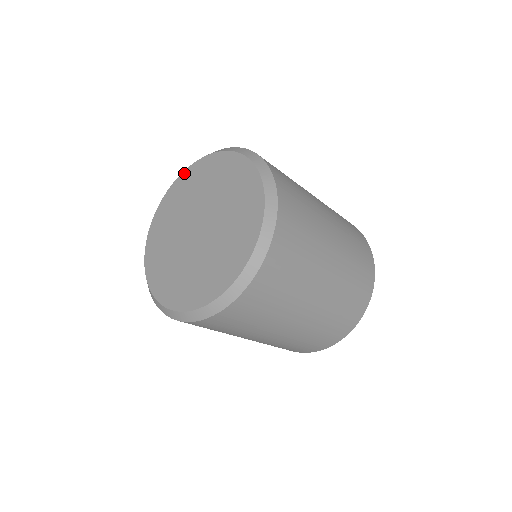
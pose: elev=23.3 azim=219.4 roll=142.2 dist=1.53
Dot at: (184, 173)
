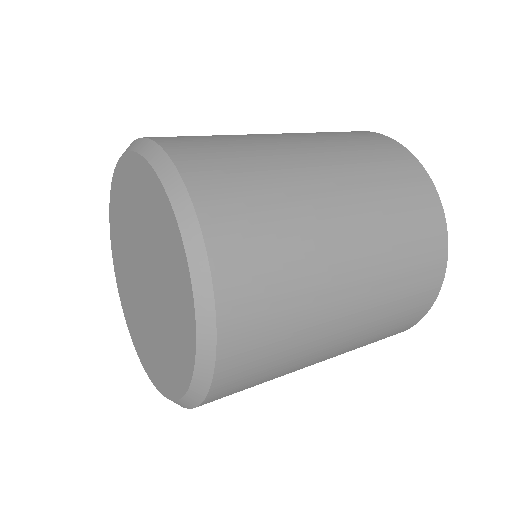
Dot at: (110, 207)
